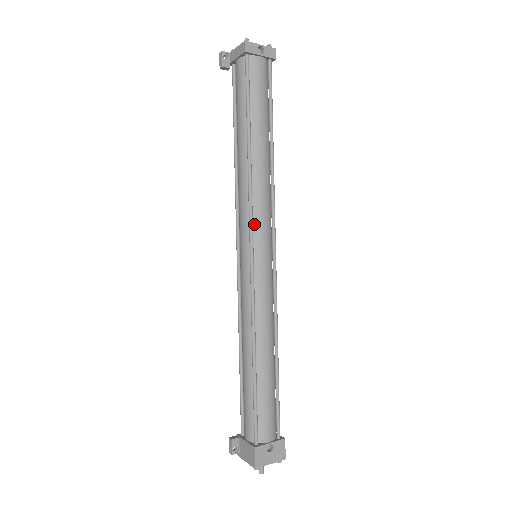
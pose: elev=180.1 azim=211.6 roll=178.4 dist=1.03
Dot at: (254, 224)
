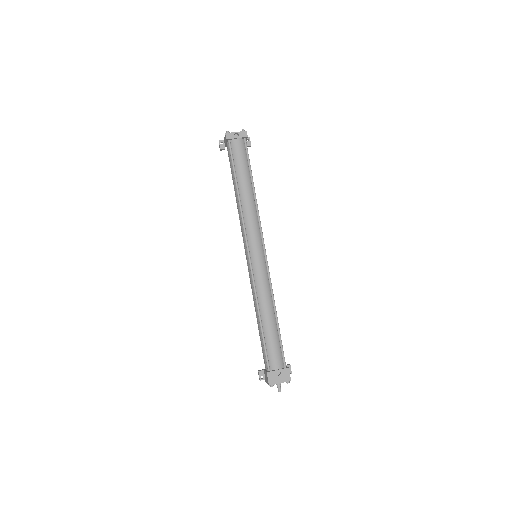
Dot at: (248, 237)
